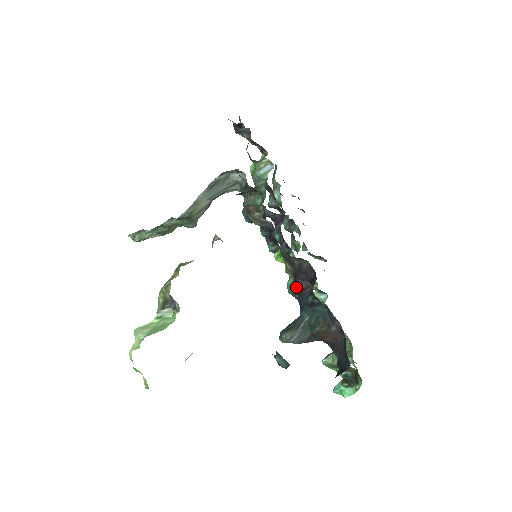
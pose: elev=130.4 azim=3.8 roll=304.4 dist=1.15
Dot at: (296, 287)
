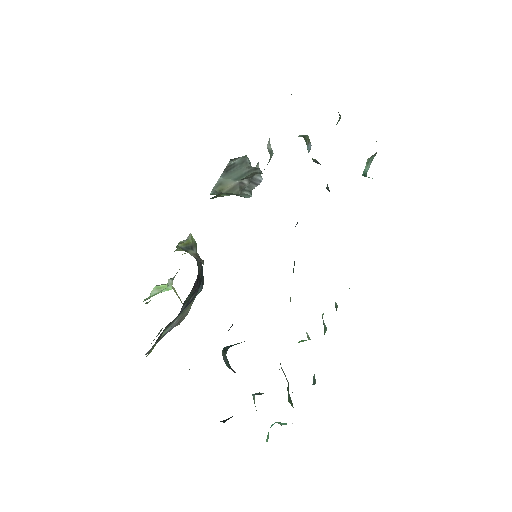
Dot at: occluded
